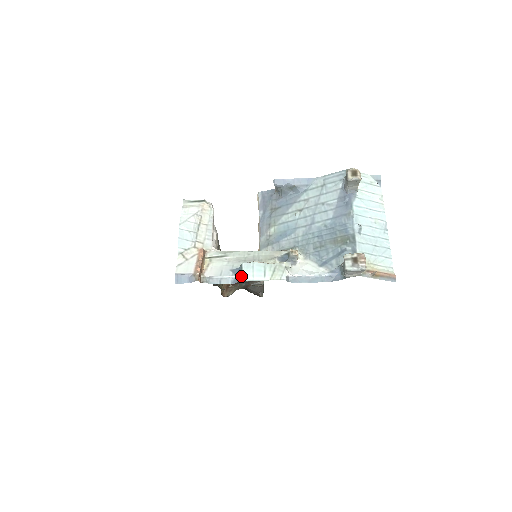
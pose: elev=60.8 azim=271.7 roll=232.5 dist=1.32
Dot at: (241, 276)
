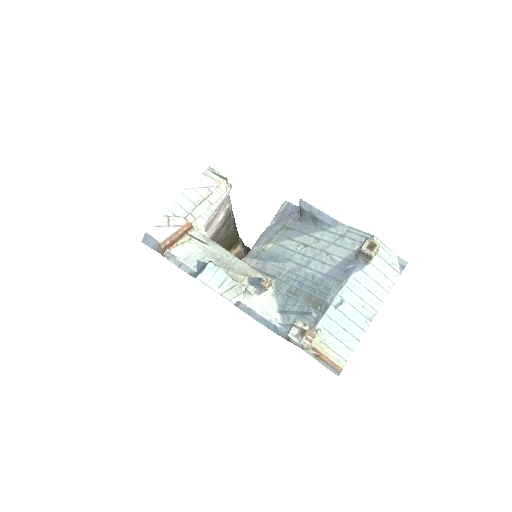
Dot at: (199, 273)
